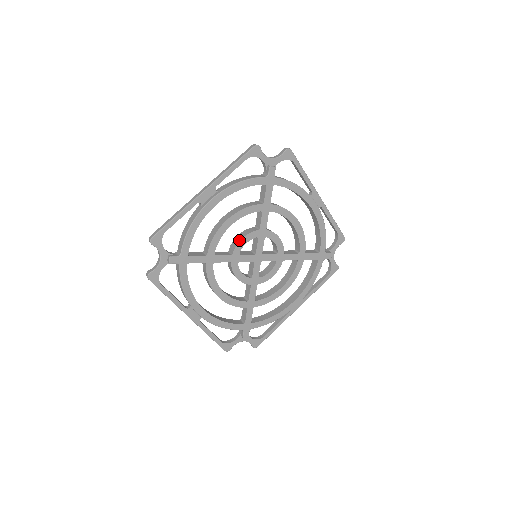
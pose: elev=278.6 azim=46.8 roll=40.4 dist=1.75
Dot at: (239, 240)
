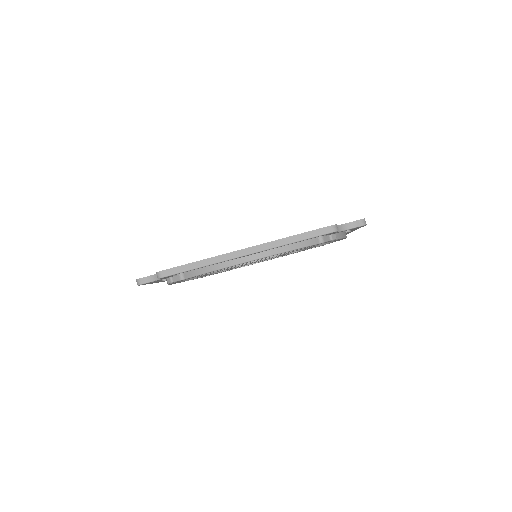
Dot at: occluded
